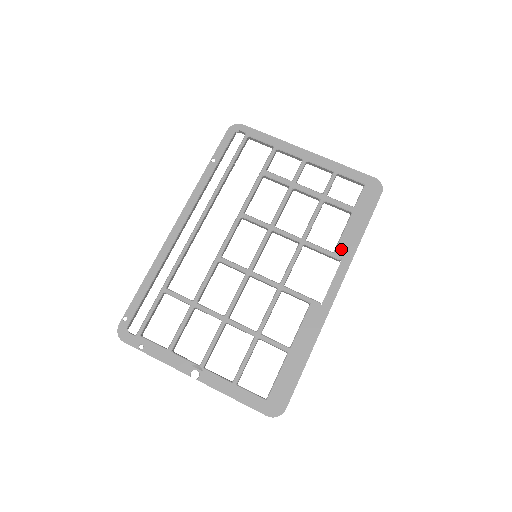
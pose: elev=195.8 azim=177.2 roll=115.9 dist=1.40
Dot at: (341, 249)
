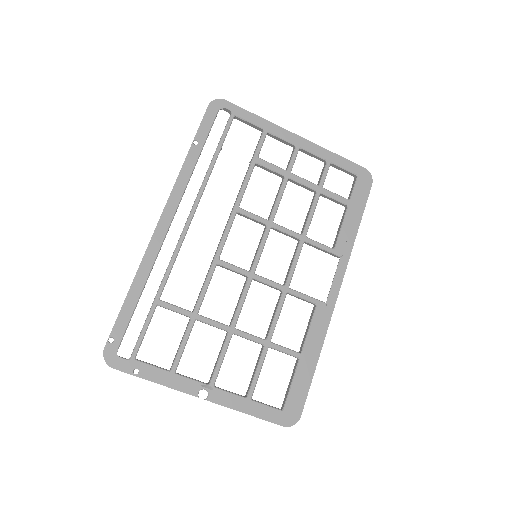
Dot at: (341, 245)
